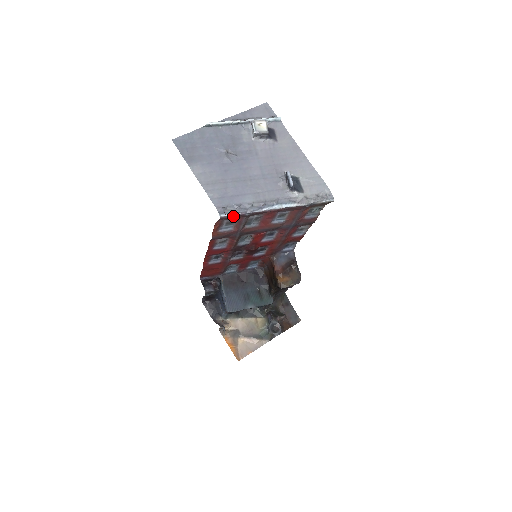
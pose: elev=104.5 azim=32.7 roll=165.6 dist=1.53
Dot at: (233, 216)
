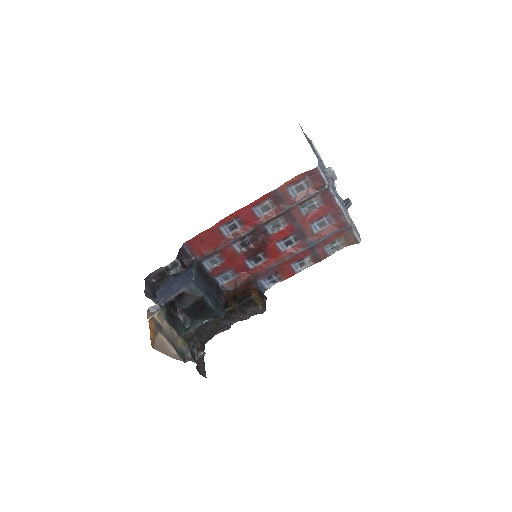
Dot at: (320, 177)
